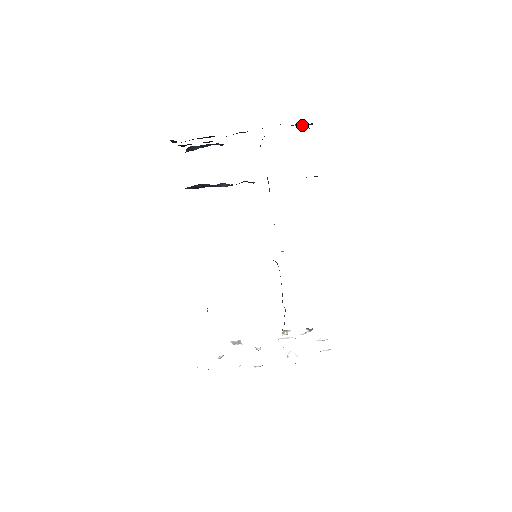
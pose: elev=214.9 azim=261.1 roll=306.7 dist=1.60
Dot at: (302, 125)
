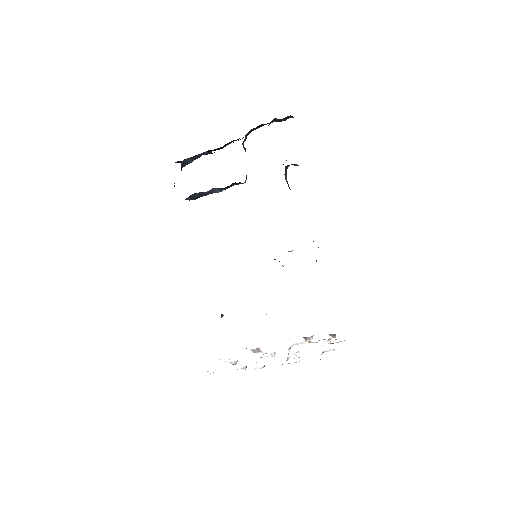
Dot at: (284, 120)
